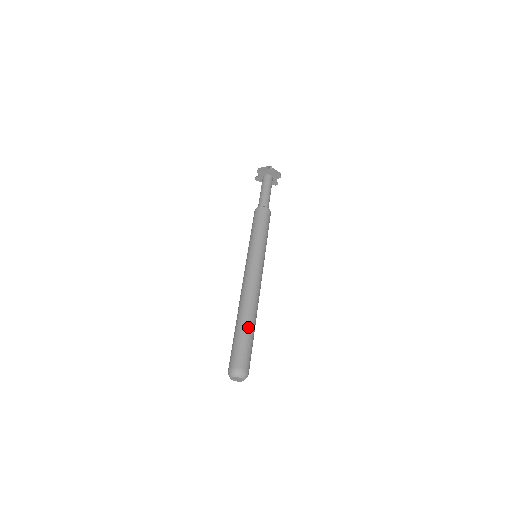
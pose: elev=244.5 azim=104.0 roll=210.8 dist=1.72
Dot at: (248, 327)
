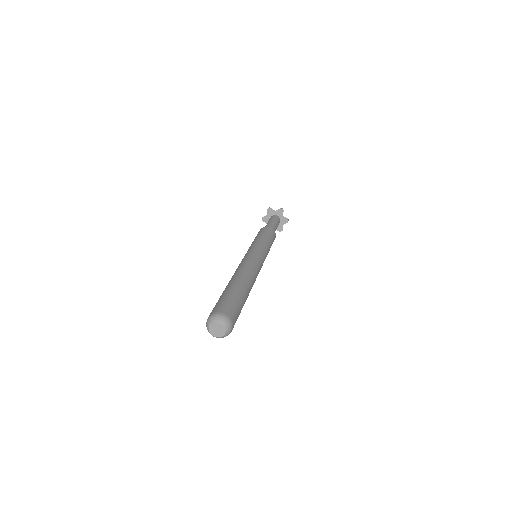
Dot at: (241, 290)
